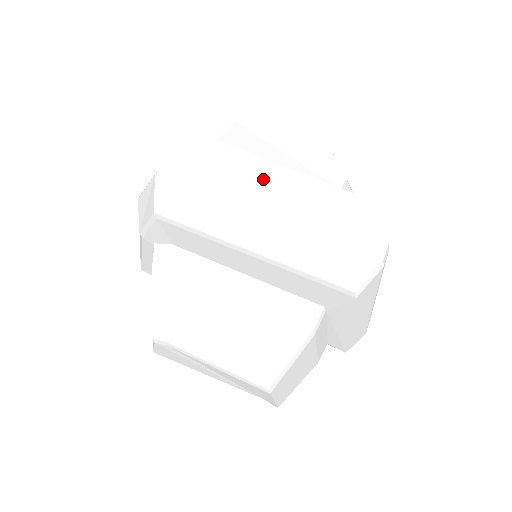
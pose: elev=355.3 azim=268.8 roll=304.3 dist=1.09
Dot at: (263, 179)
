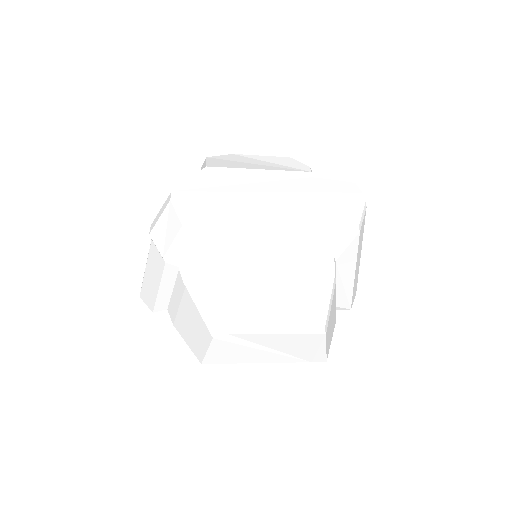
Dot at: (254, 181)
